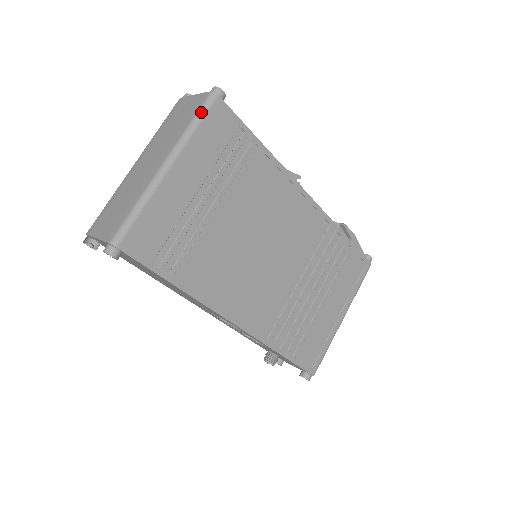
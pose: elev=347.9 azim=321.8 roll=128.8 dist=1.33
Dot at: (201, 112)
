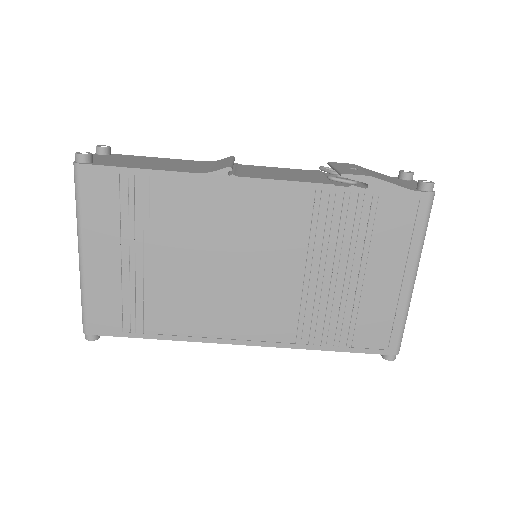
Dot at: (75, 190)
